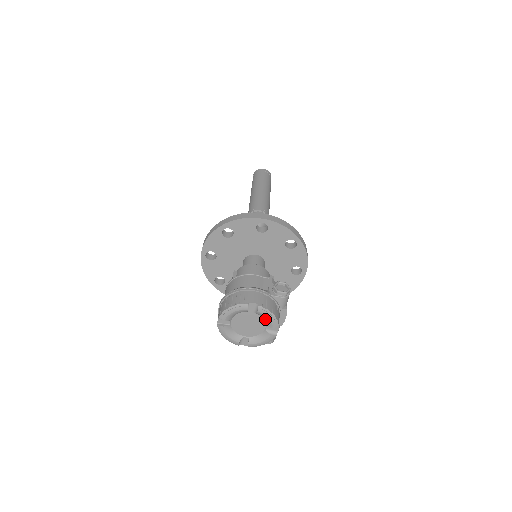
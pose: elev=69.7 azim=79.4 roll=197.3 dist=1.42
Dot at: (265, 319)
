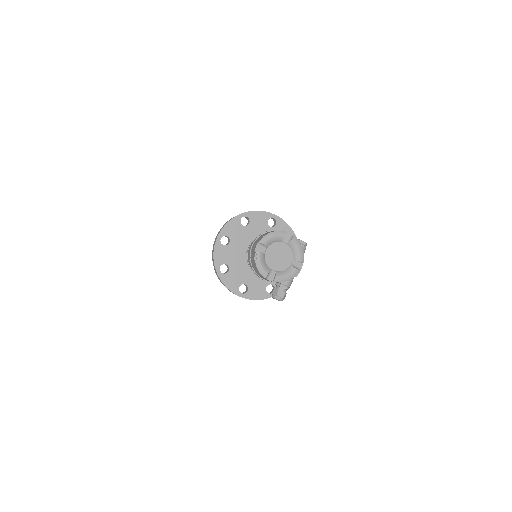
Dot at: (294, 251)
